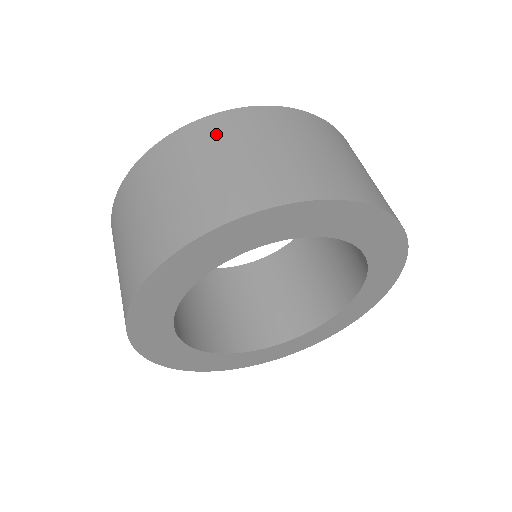
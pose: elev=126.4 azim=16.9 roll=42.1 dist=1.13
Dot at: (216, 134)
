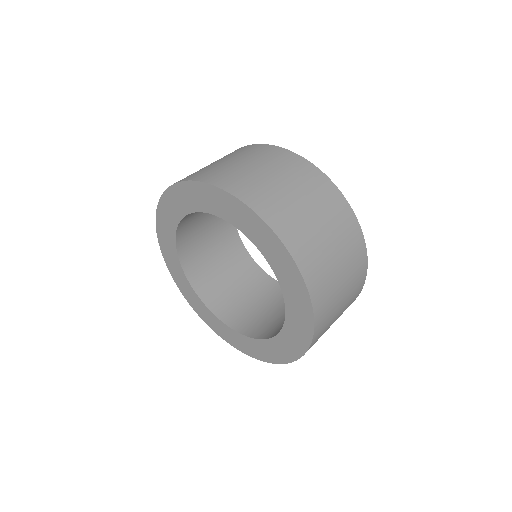
Dot at: occluded
